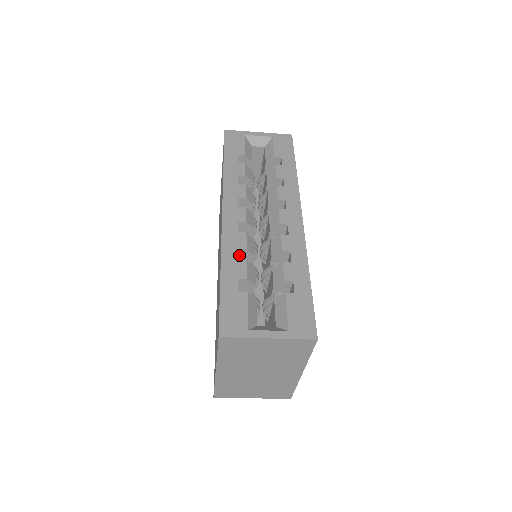
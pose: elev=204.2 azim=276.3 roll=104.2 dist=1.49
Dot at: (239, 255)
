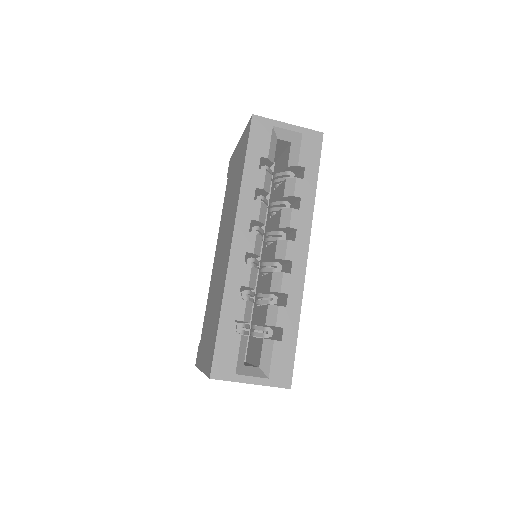
Dot at: occluded
